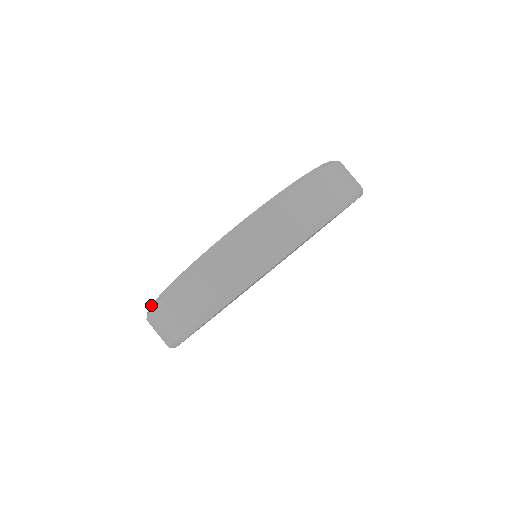
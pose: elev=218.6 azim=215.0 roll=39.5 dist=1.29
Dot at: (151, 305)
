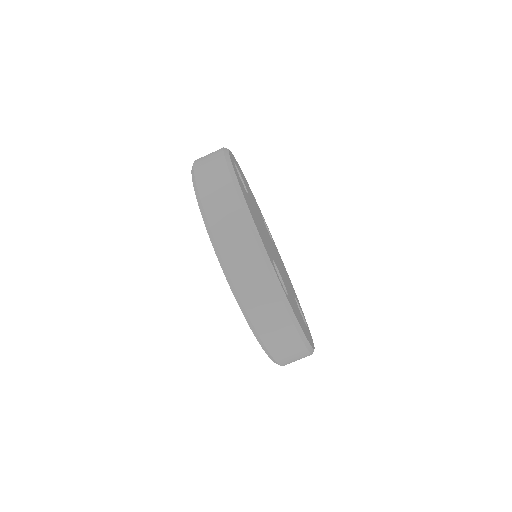
Dot at: occluded
